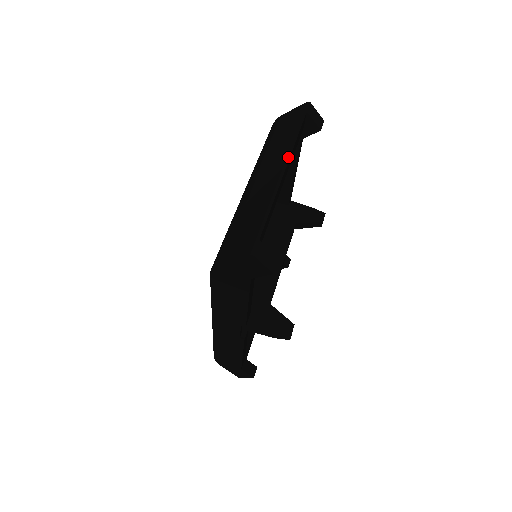
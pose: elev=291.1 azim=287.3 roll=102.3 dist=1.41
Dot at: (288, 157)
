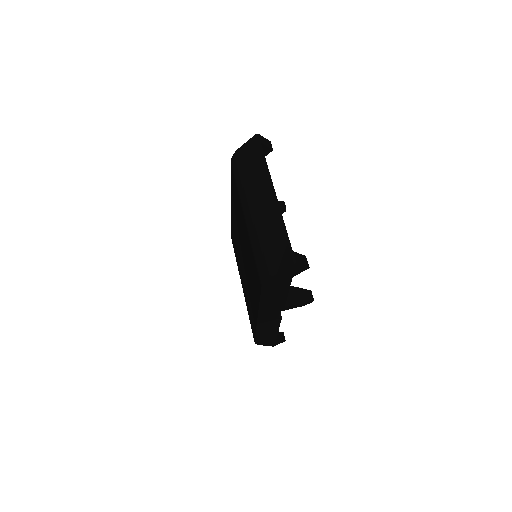
Dot at: (271, 184)
